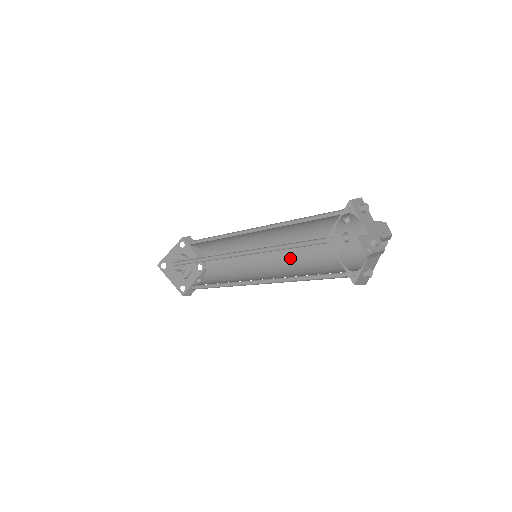
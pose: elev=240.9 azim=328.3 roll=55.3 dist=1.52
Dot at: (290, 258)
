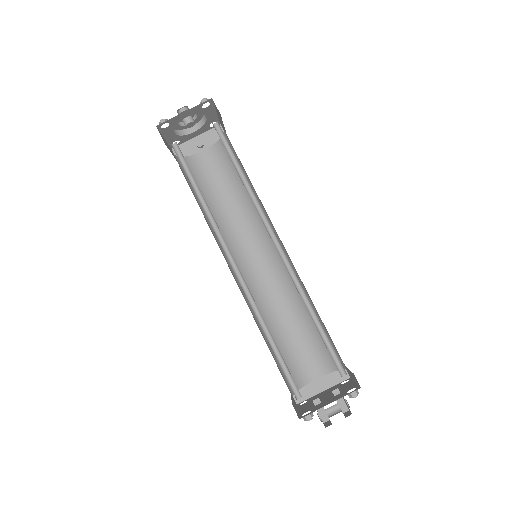
Dot at: (285, 277)
